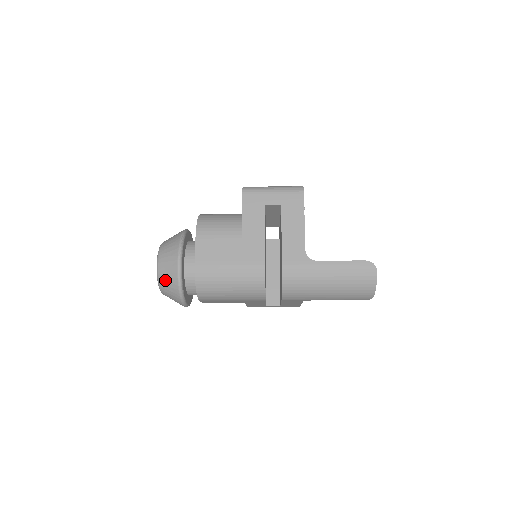
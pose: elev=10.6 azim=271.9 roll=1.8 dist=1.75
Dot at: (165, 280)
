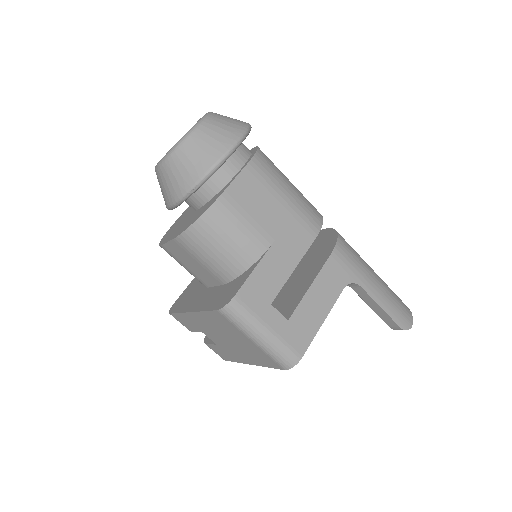
Dot at: (225, 116)
